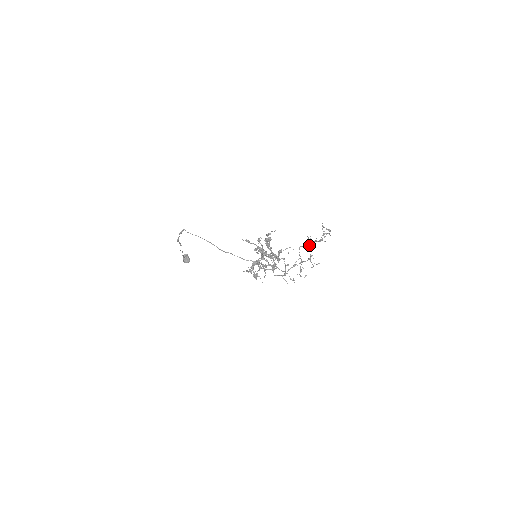
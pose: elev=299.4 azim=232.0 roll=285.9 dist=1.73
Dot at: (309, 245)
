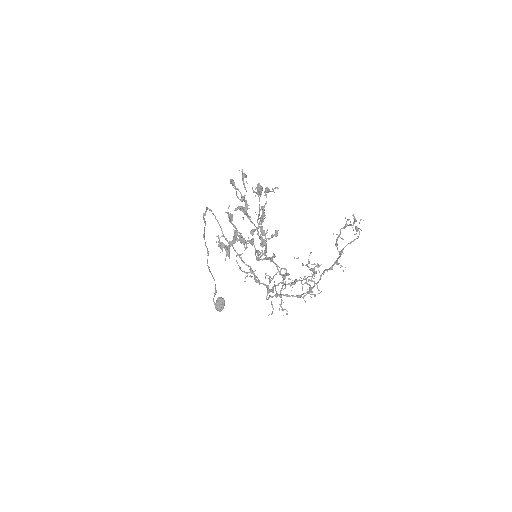
Dot at: (331, 266)
